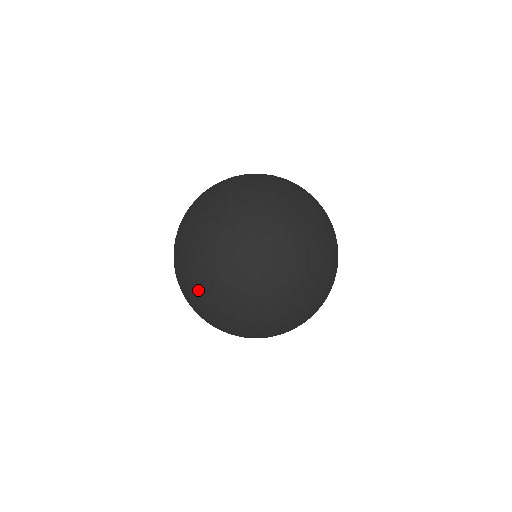
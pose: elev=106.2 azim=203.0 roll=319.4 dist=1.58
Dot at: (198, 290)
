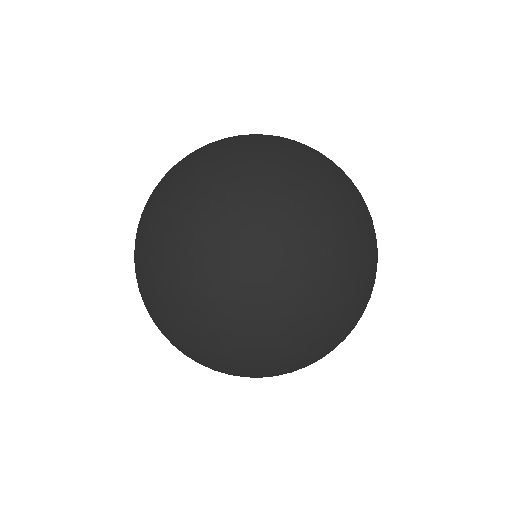
Dot at: (253, 271)
